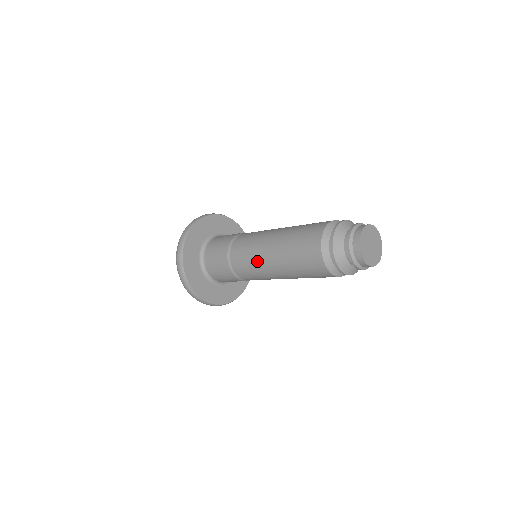
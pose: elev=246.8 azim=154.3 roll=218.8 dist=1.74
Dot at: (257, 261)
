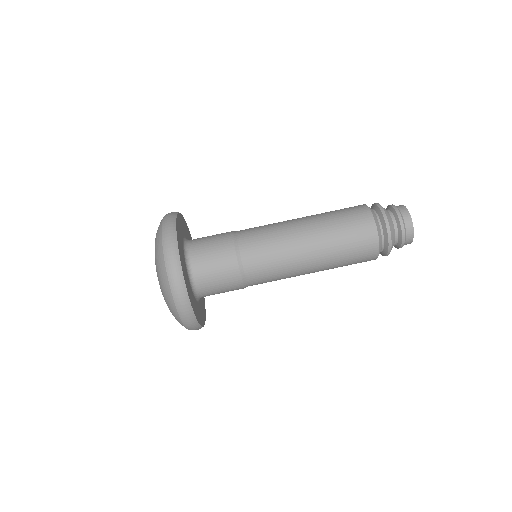
Dot at: (285, 245)
